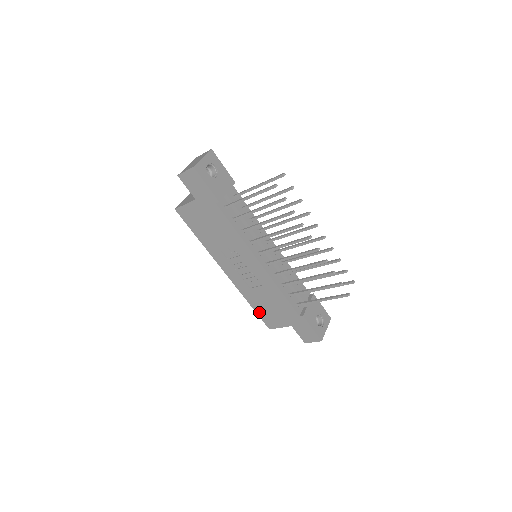
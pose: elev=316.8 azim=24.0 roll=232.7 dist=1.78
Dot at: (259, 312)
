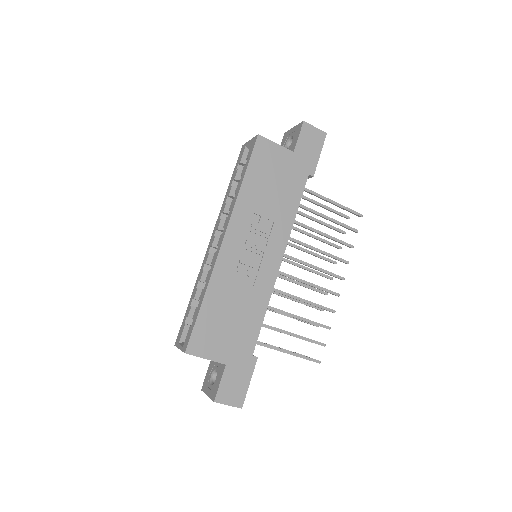
Dot at: (203, 318)
